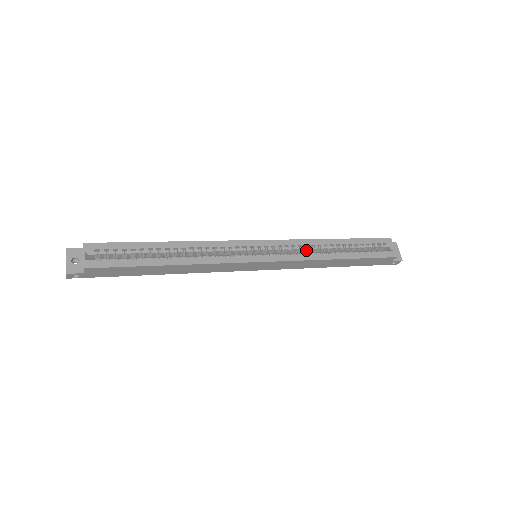
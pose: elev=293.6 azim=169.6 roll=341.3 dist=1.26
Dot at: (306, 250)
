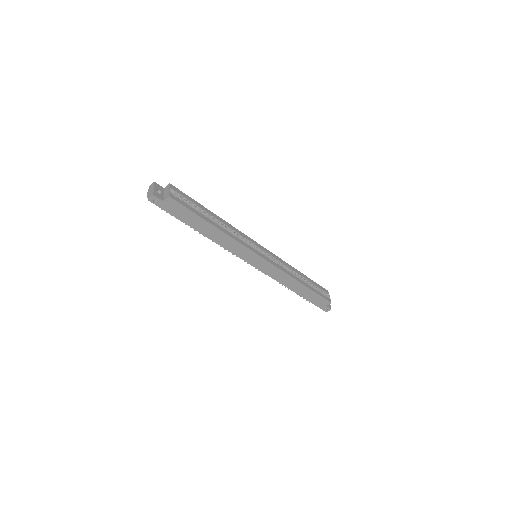
Dot at: occluded
